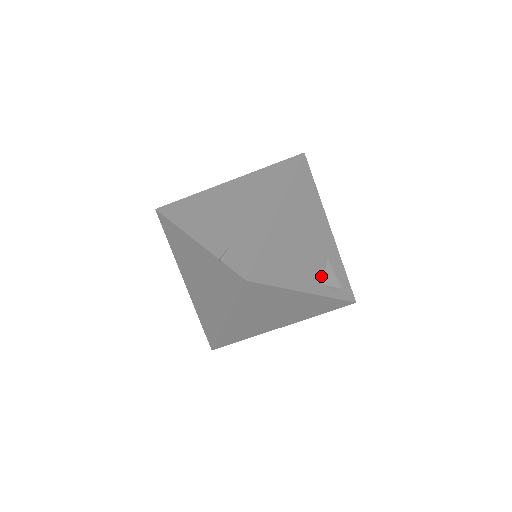
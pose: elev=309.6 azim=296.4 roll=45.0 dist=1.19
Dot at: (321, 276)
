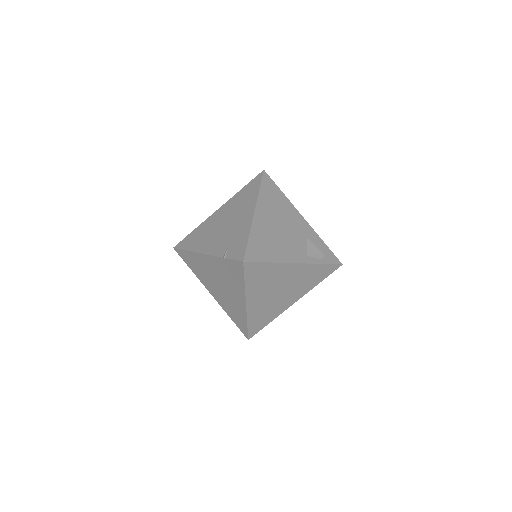
Dot at: (304, 250)
